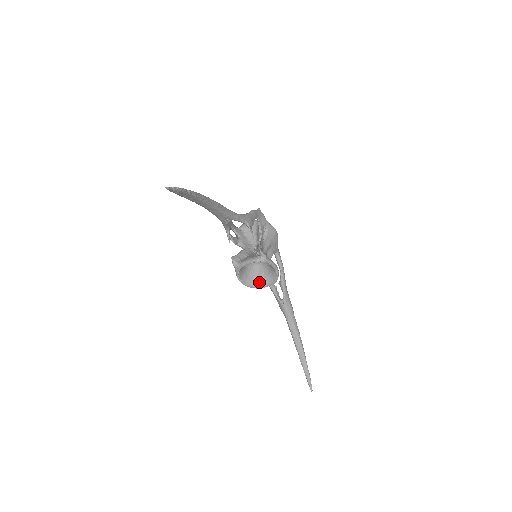
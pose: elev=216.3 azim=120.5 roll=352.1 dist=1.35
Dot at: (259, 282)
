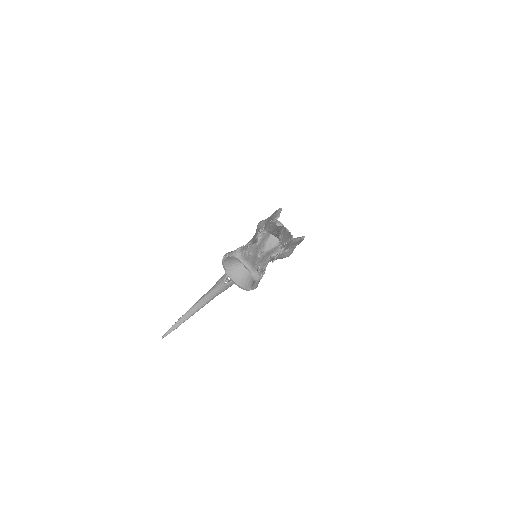
Dot at: (232, 272)
